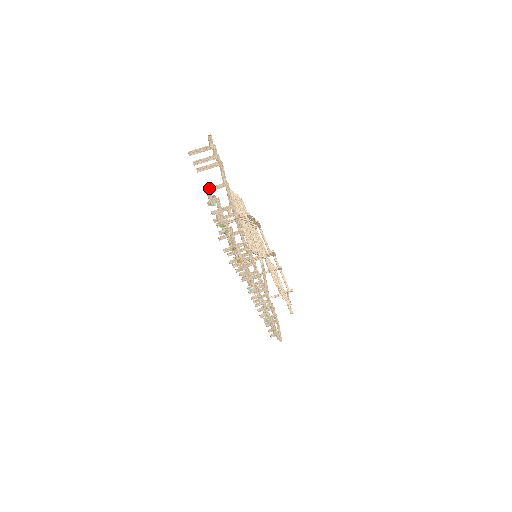
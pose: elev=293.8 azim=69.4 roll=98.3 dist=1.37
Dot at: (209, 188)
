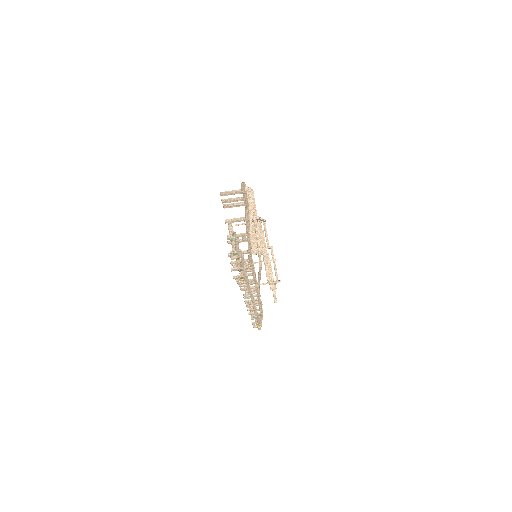
Dot at: (231, 220)
